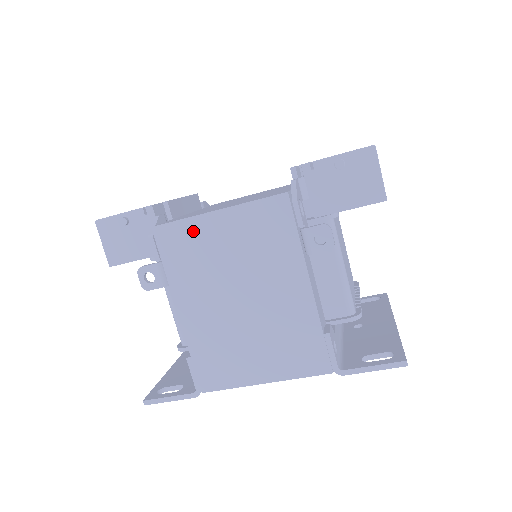
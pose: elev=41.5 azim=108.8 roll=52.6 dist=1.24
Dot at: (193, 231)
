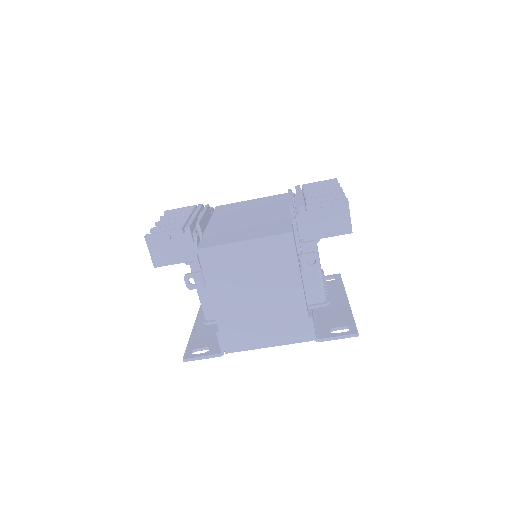
Dot at: (226, 253)
